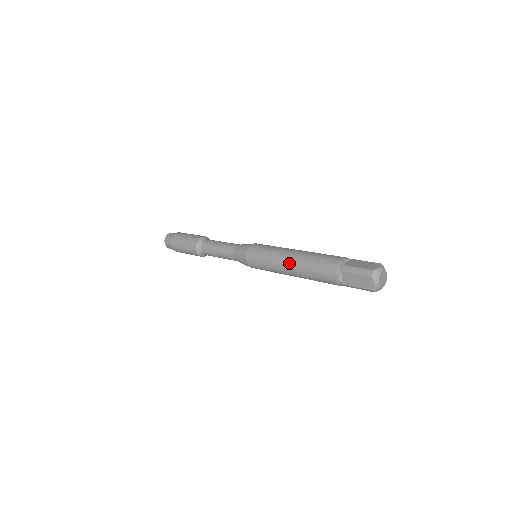
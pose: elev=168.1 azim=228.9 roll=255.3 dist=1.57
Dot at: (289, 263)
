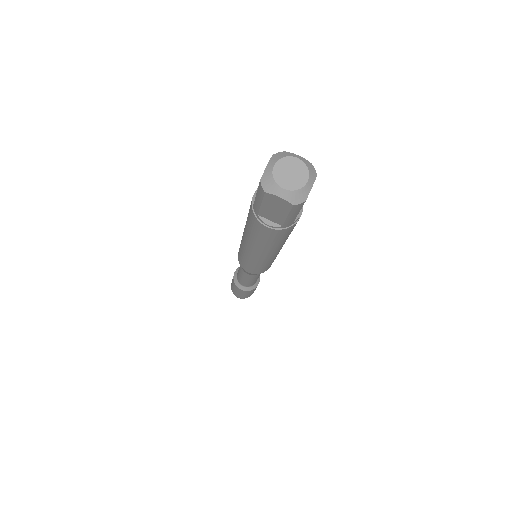
Dot at: occluded
